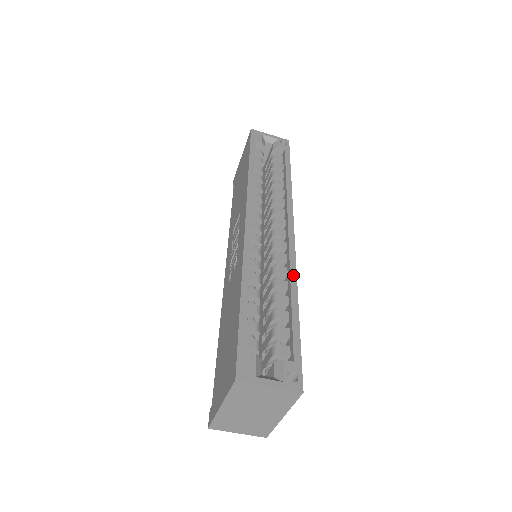
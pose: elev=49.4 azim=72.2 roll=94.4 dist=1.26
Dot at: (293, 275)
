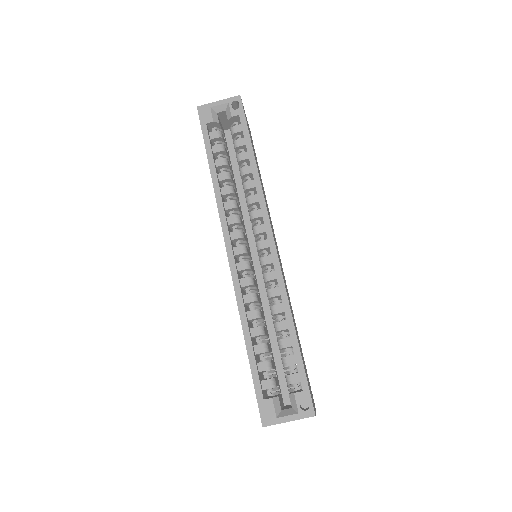
Dot at: (284, 298)
